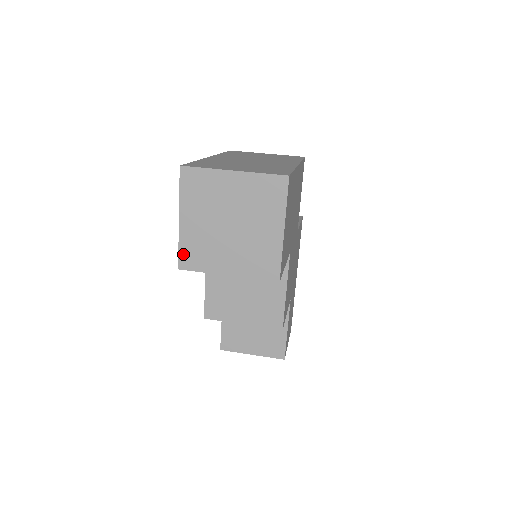
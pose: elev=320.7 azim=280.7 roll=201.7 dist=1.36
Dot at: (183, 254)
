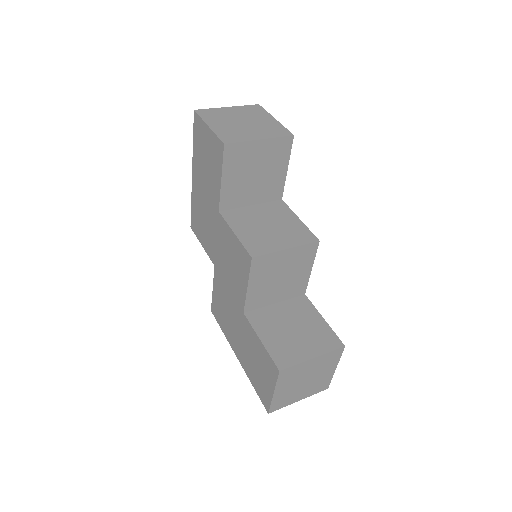
Dot at: (222, 138)
